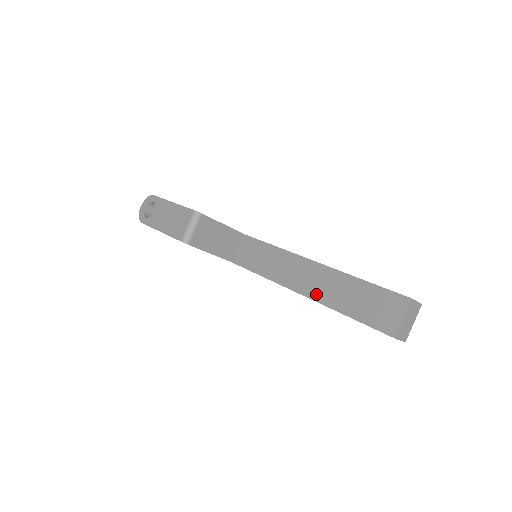
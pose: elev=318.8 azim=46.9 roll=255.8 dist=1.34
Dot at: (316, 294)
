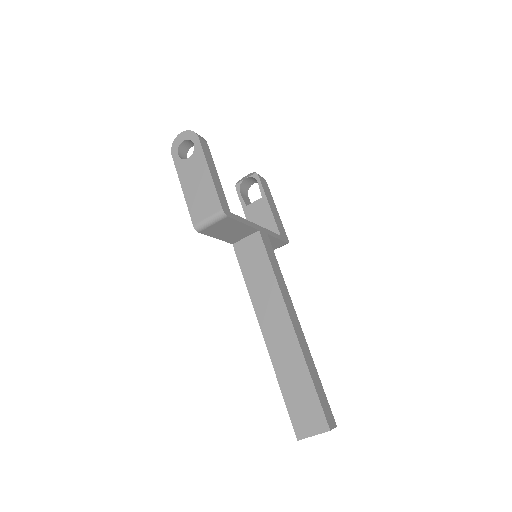
Dot at: (273, 350)
